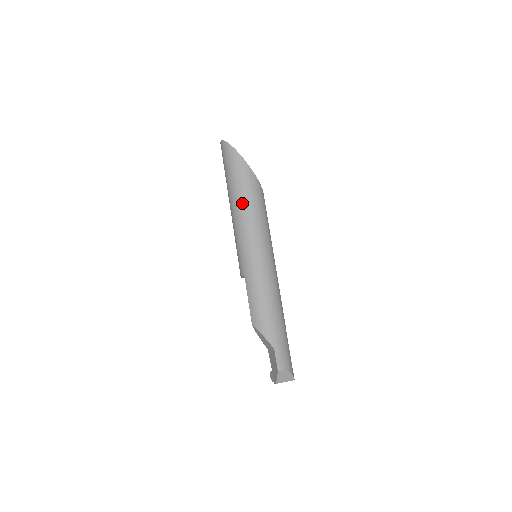
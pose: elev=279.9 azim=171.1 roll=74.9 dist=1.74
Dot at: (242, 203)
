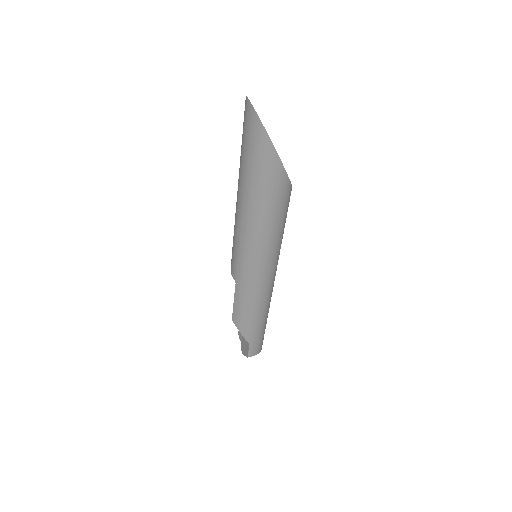
Dot at: (256, 215)
